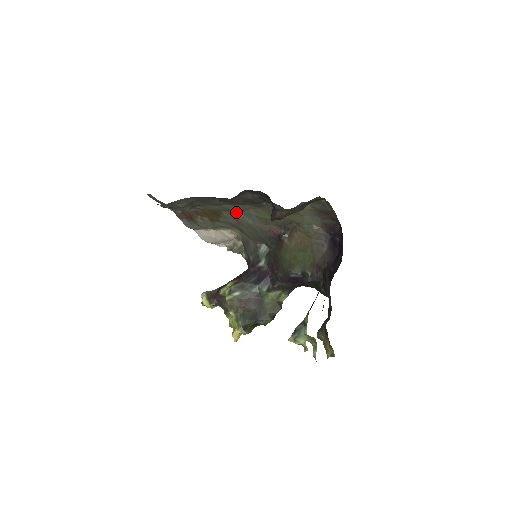
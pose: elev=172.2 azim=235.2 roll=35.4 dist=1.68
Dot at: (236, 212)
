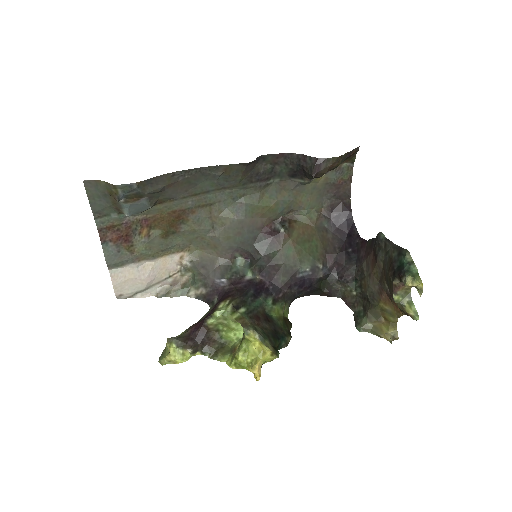
Dot at: (220, 206)
